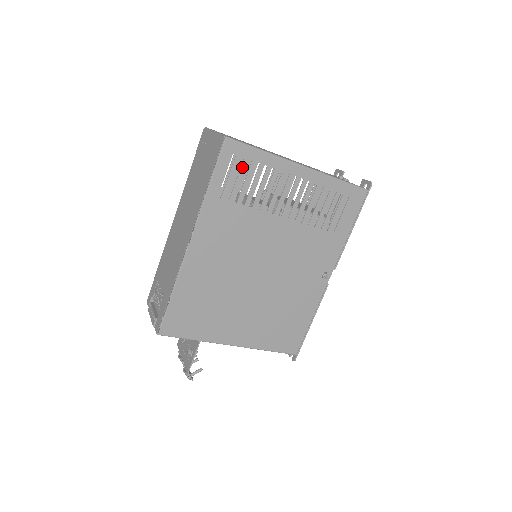
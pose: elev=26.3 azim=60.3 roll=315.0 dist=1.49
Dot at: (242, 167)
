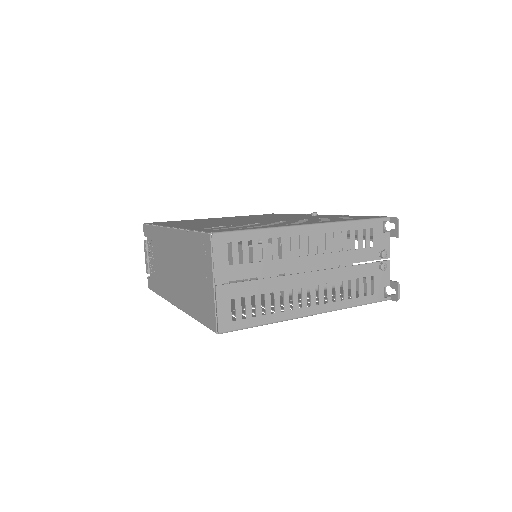
Dot at: occluded
